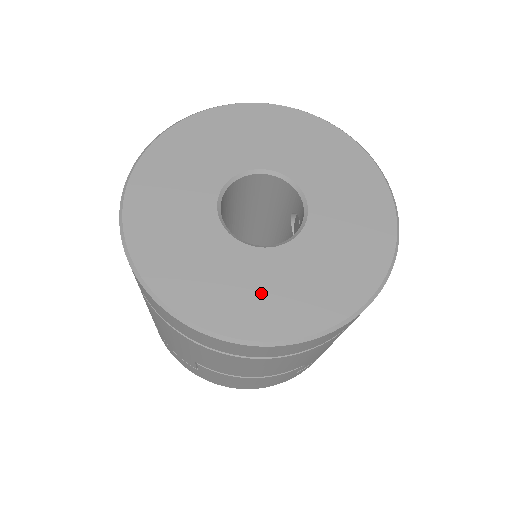
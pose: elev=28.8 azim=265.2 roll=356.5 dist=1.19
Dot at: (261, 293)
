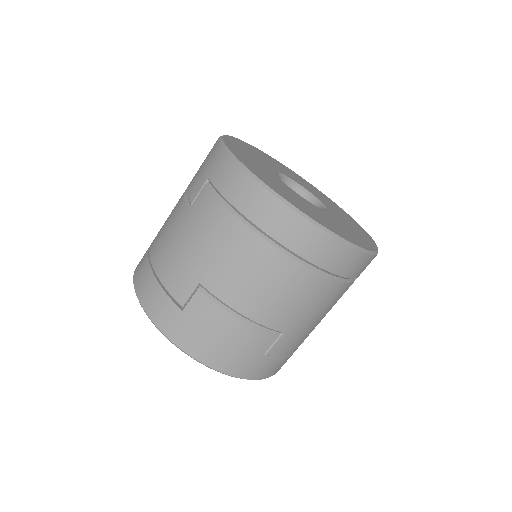
Dot at: (308, 208)
